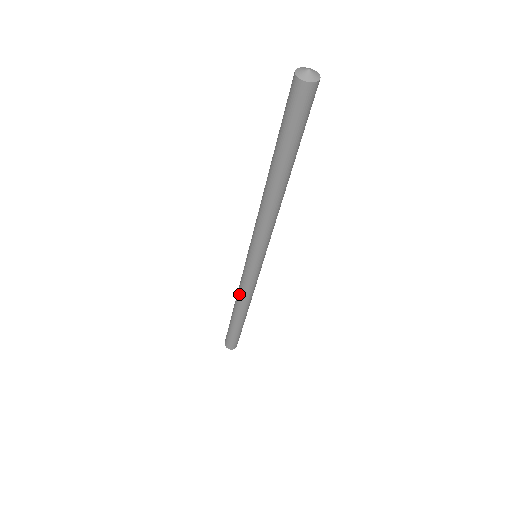
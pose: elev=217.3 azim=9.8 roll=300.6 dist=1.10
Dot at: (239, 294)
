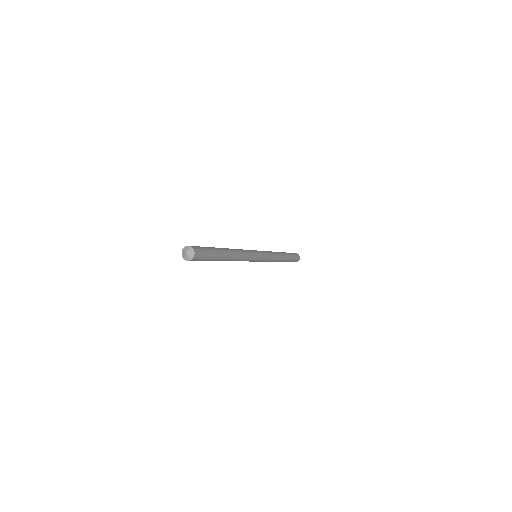
Dot at: occluded
